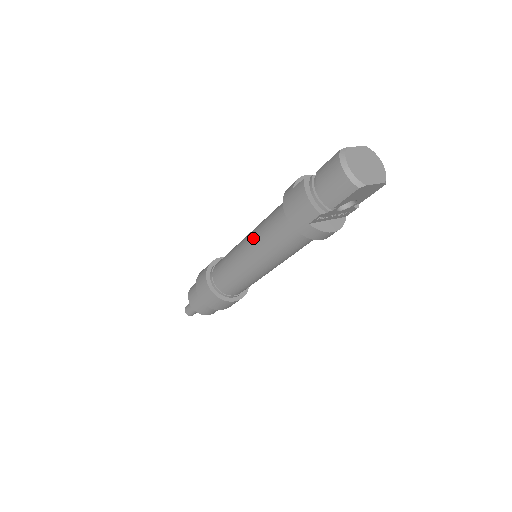
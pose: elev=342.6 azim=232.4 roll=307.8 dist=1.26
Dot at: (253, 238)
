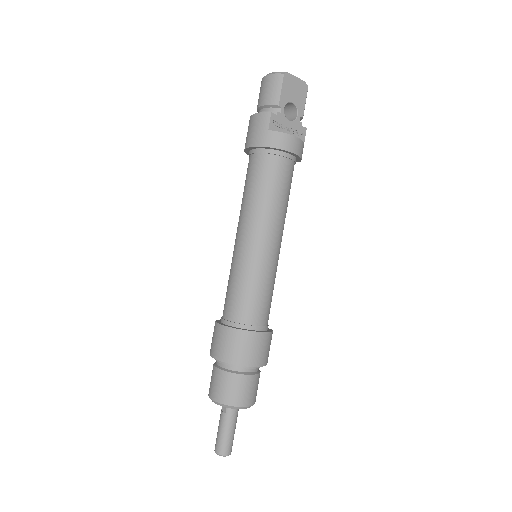
Dot at: (240, 216)
